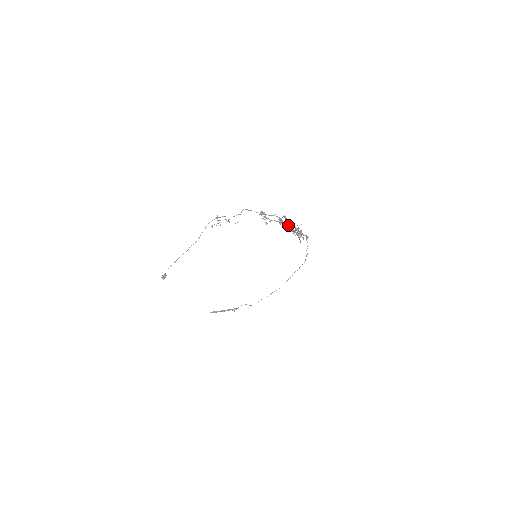
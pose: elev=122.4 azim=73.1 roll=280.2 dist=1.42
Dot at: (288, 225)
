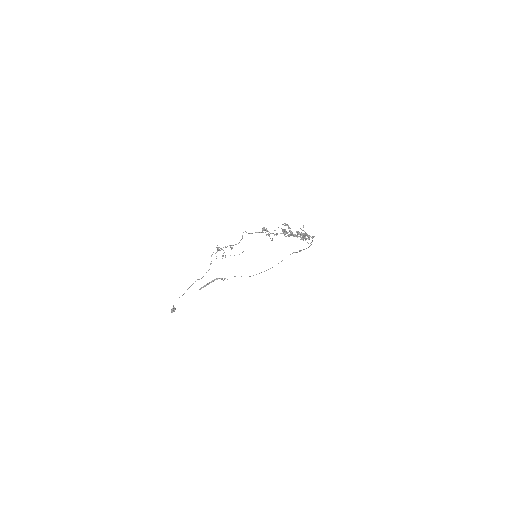
Dot at: (294, 234)
